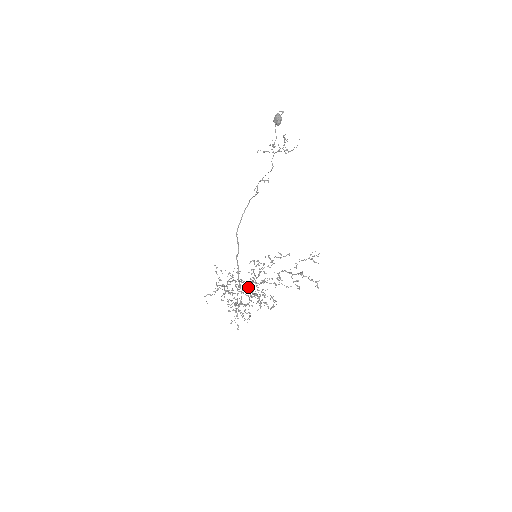
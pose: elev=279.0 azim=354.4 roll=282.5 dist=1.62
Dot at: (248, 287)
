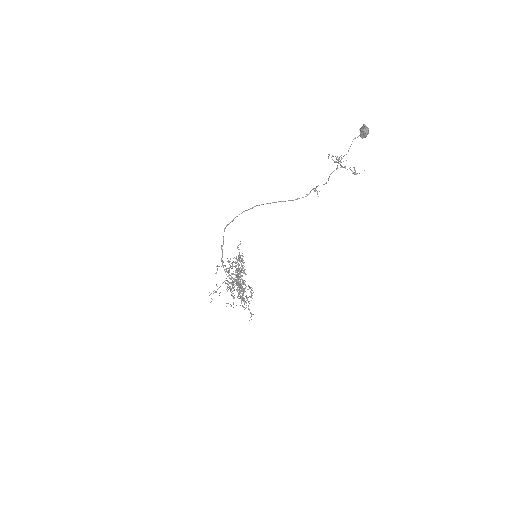
Dot at: occluded
